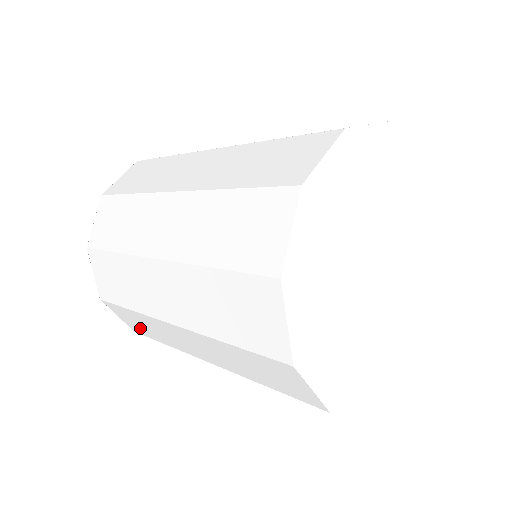
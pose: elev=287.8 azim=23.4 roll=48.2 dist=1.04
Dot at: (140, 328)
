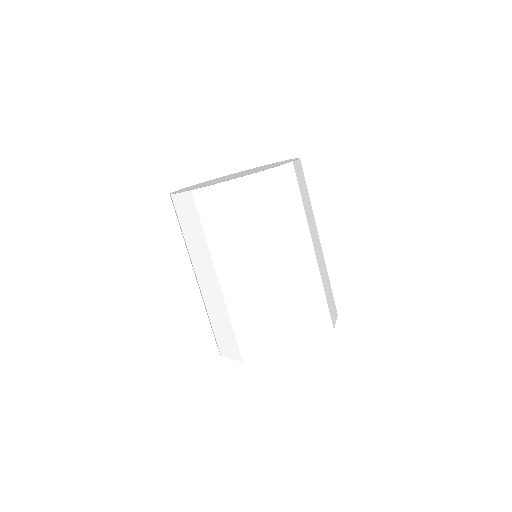
Dot at: occluded
